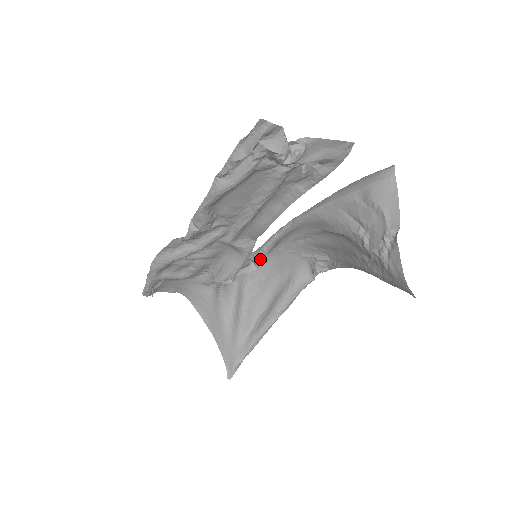
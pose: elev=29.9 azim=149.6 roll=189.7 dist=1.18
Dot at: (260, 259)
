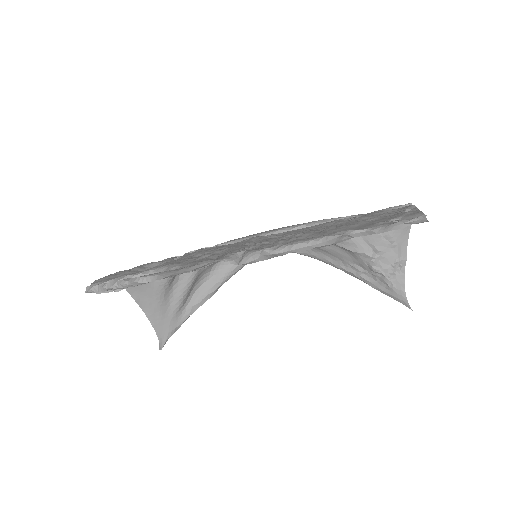
Dot at: occluded
